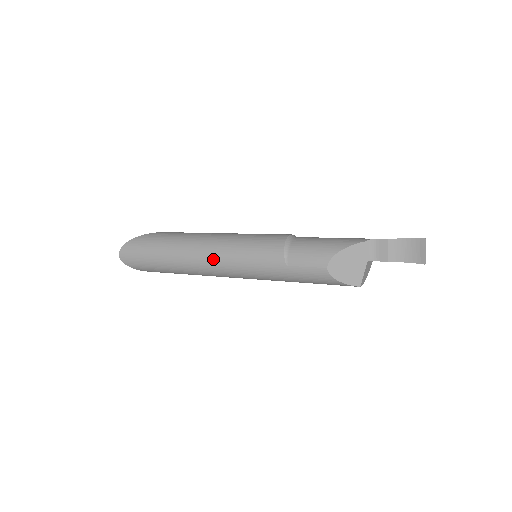
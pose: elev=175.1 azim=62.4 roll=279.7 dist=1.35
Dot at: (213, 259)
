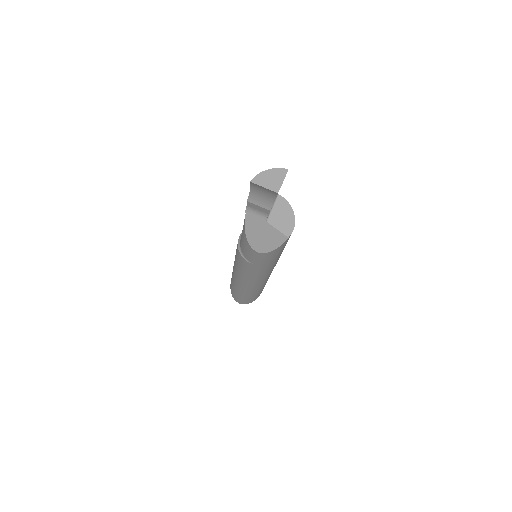
Dot at: (245, 282)
